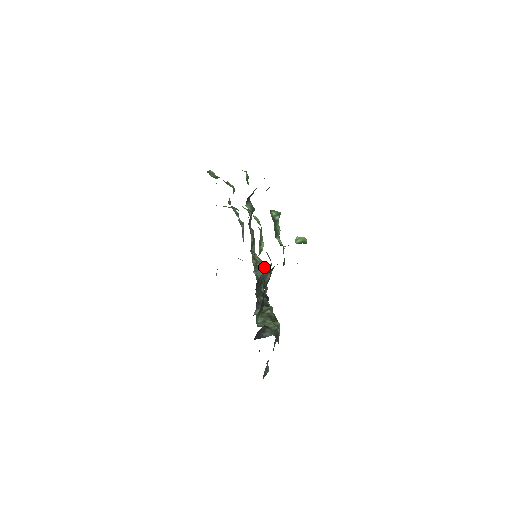
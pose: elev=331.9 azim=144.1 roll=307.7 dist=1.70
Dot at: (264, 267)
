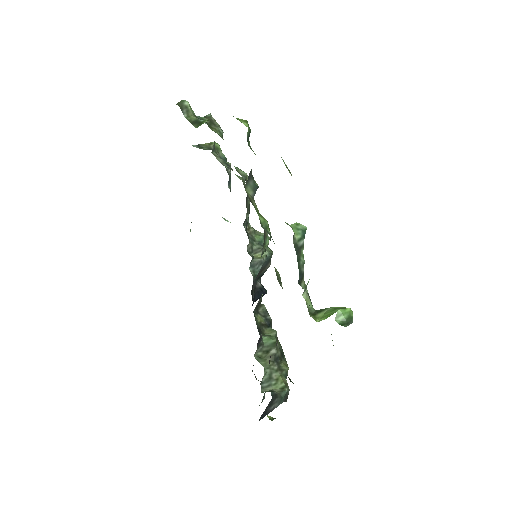
Dot at: (263, 255)
